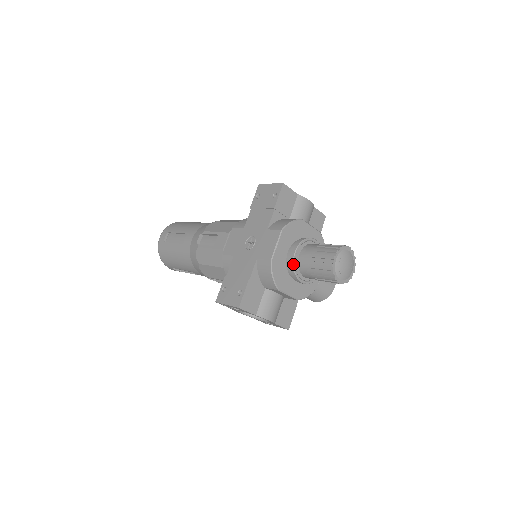
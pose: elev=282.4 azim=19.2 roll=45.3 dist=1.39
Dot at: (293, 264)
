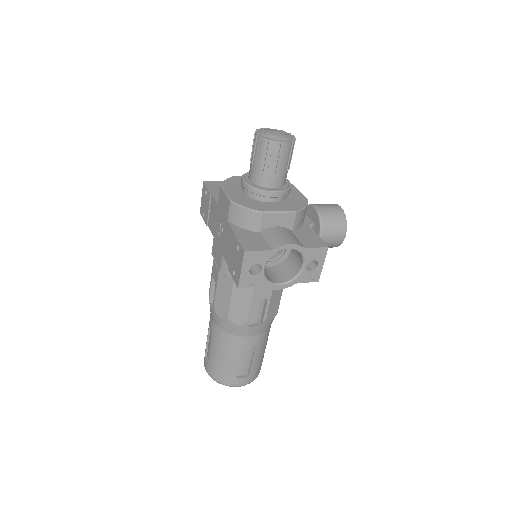
Dot at: (250, 186)
